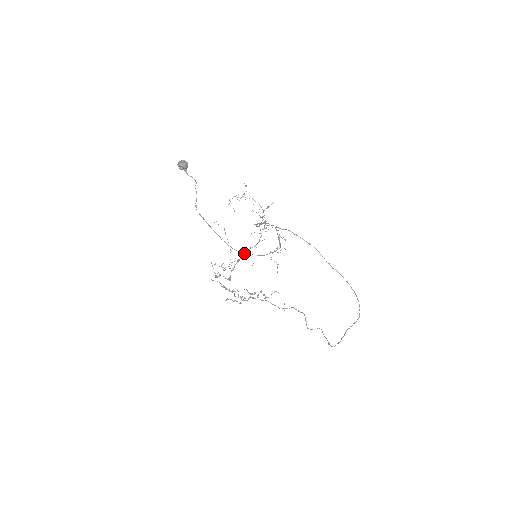
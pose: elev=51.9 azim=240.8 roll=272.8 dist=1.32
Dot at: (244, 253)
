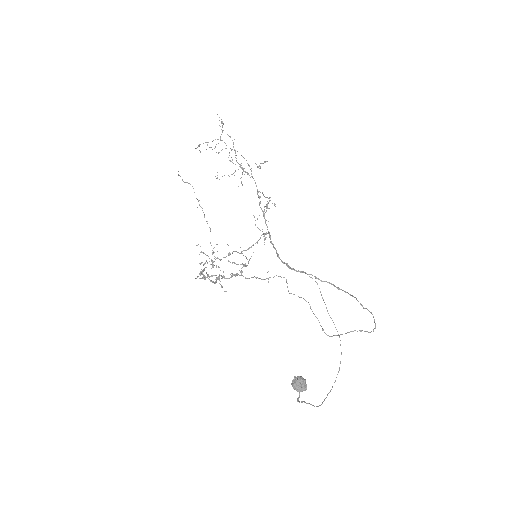
Dot at: (241, 252)
